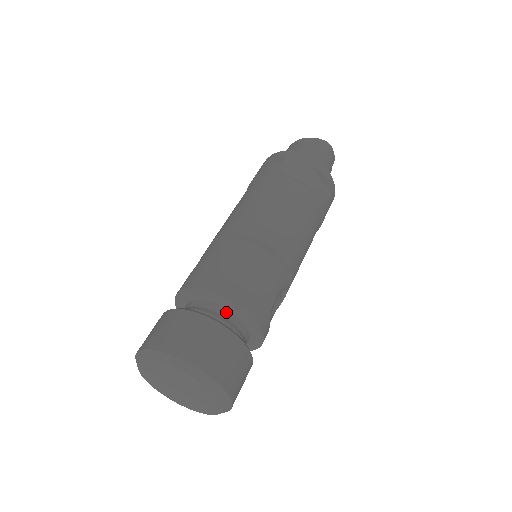
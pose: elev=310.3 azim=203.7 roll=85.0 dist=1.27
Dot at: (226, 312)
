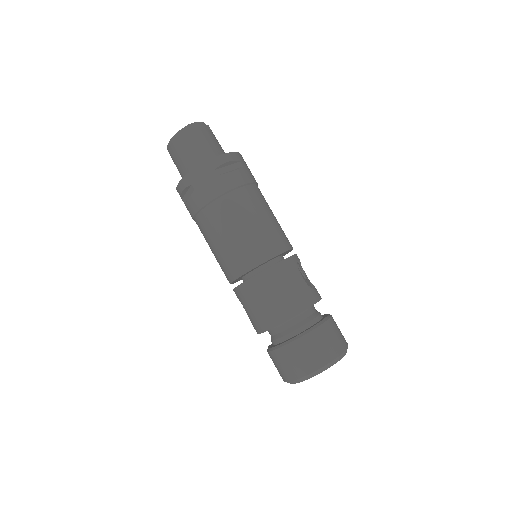
Dot at: (295, 320)
